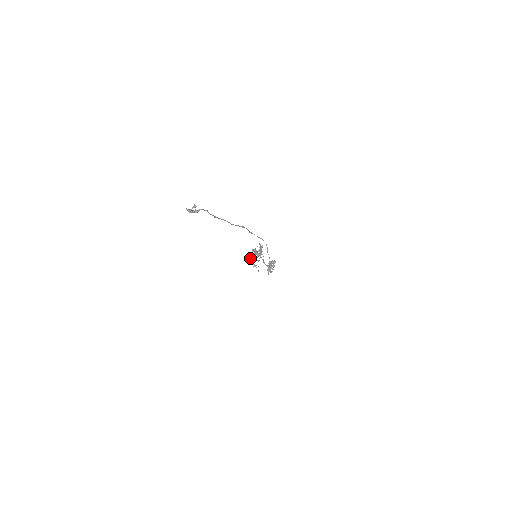
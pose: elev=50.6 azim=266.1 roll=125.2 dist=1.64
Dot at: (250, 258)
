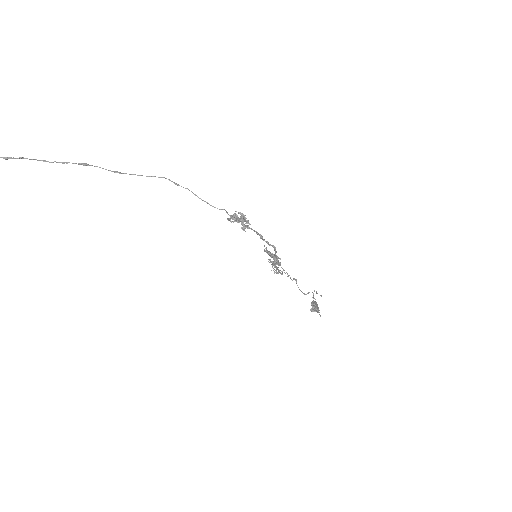
Dot at: occluded
